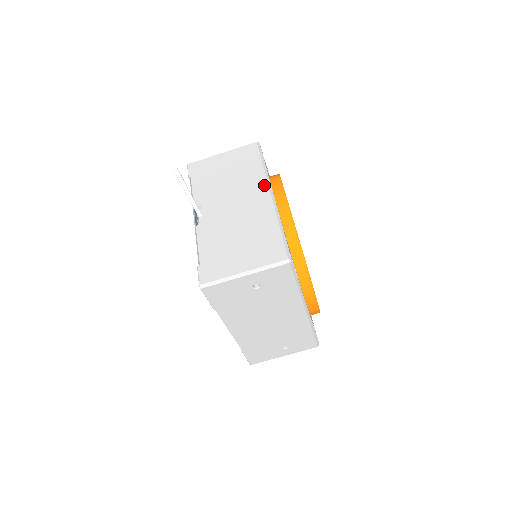
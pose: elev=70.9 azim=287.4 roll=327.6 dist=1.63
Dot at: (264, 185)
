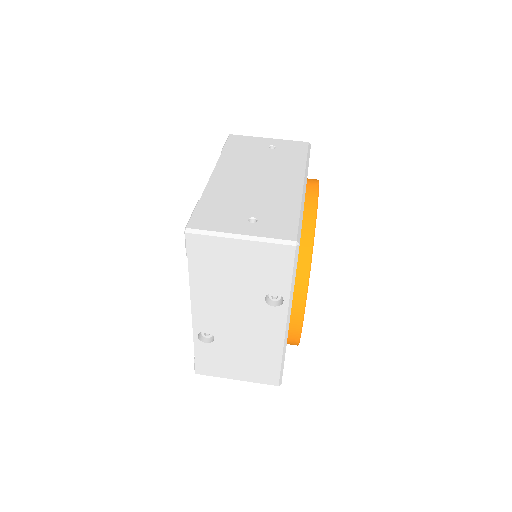
Dot at: occluded
